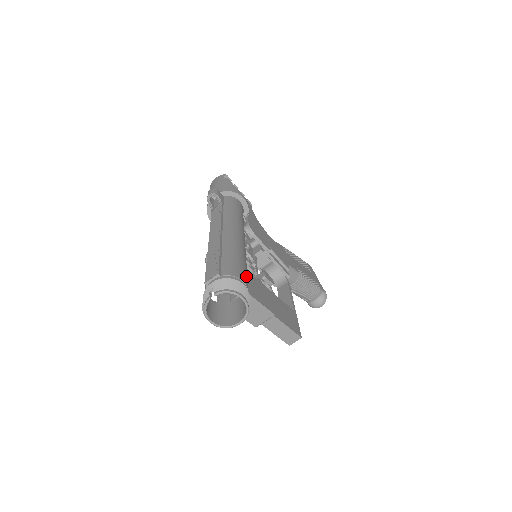
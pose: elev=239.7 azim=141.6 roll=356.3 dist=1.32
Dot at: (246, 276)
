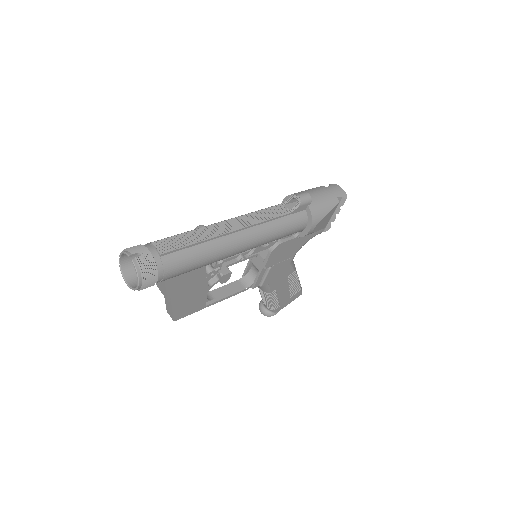
Dot at: (179, 274)
